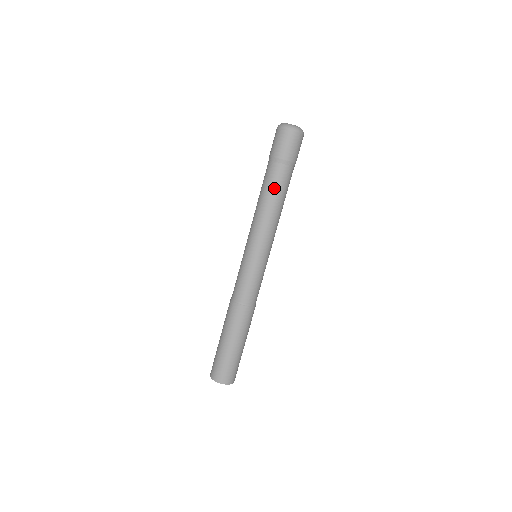
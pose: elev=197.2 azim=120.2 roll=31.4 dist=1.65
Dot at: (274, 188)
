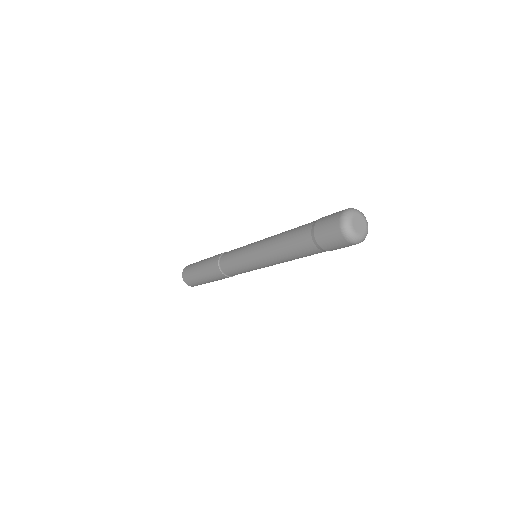
Dot at: (298, 254)
